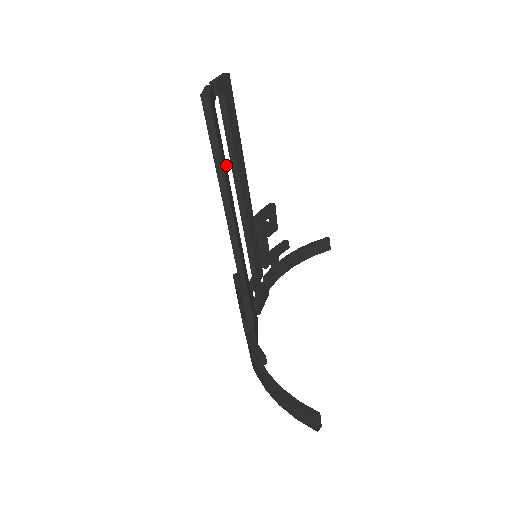
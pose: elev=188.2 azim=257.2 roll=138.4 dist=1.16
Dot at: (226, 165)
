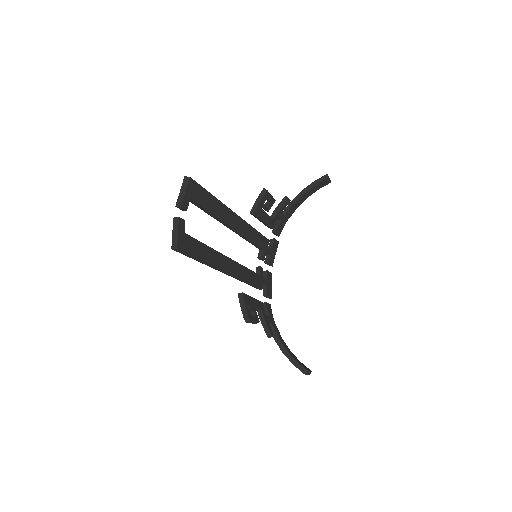
Dot at: (210, 247)
